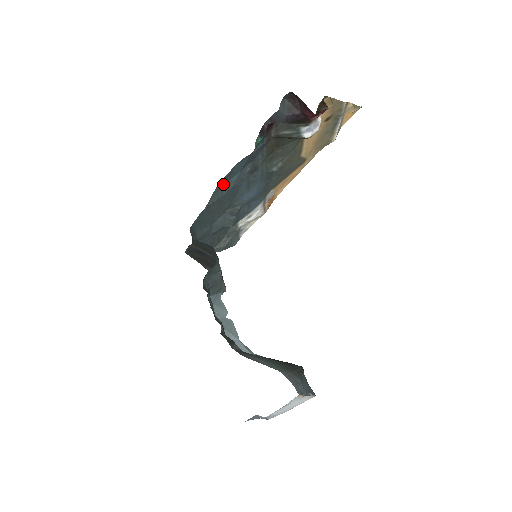
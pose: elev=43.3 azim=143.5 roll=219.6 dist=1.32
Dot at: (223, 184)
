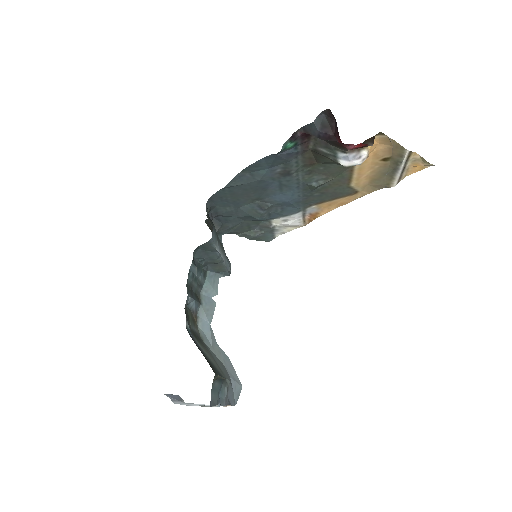
Dot at: (249, 172)
